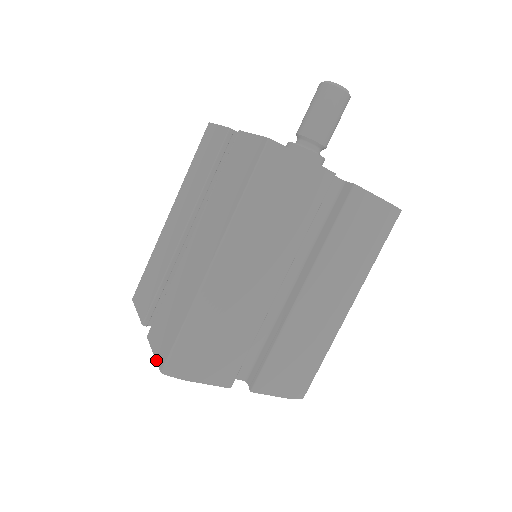
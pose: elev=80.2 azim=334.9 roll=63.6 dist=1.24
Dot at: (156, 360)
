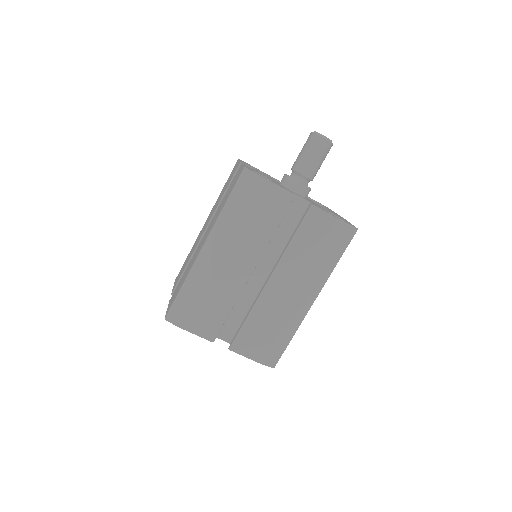
Dot at: (166, 312)
